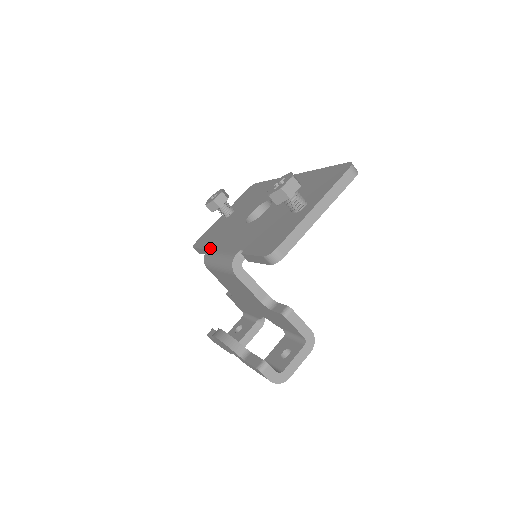
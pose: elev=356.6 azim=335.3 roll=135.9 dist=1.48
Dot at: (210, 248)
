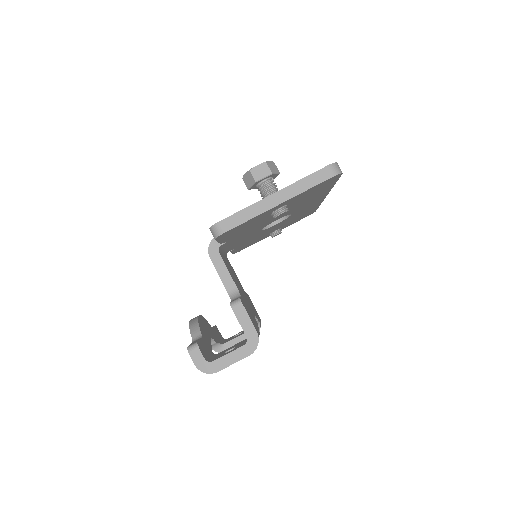
Dot at: occluded
